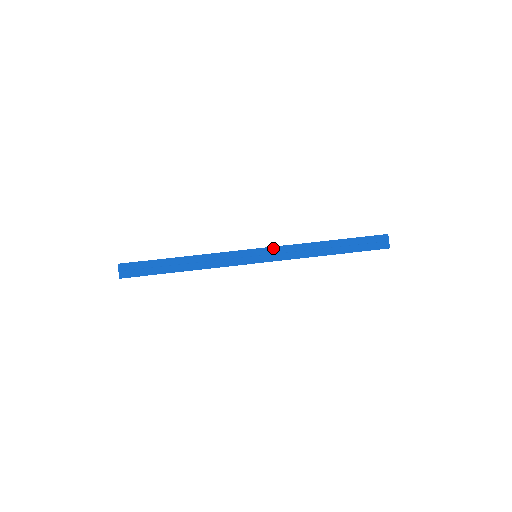
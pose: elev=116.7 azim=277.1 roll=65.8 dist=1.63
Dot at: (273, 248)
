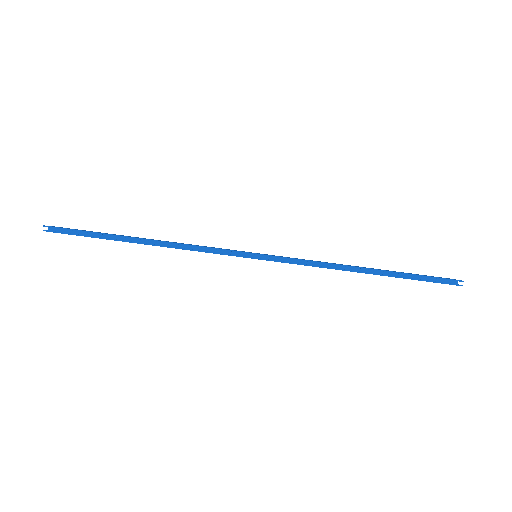
Dot at: occluded
